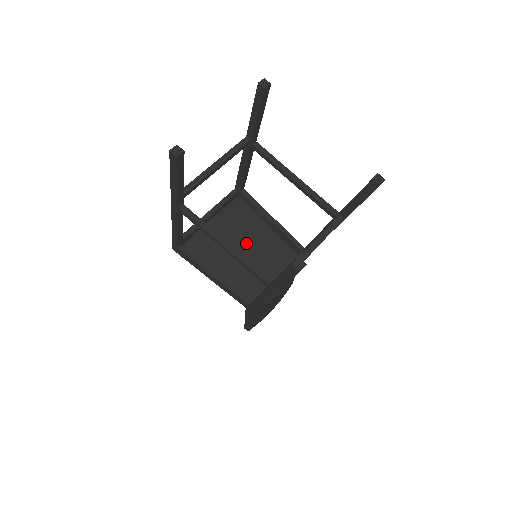
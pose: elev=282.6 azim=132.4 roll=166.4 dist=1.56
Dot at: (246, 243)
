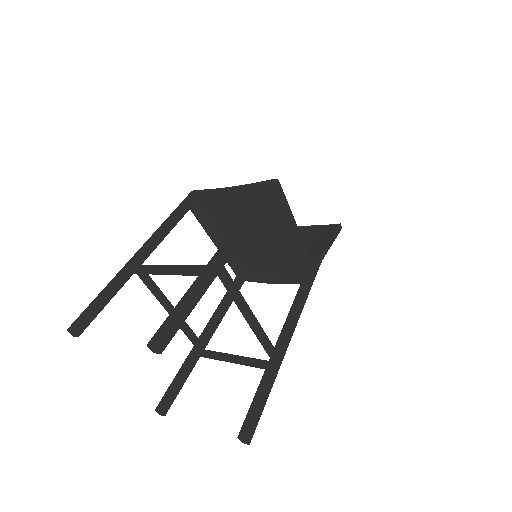
Dot at: (260, 232)
